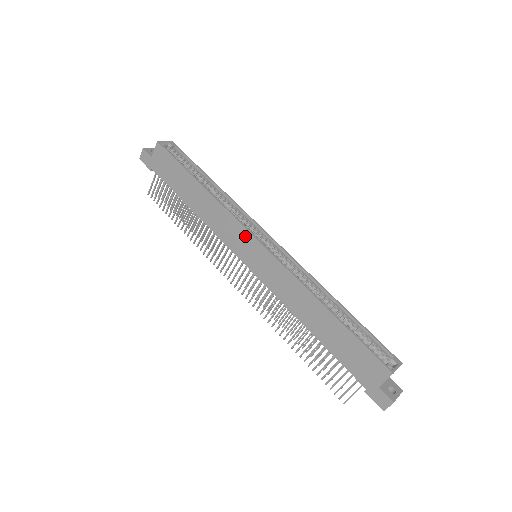
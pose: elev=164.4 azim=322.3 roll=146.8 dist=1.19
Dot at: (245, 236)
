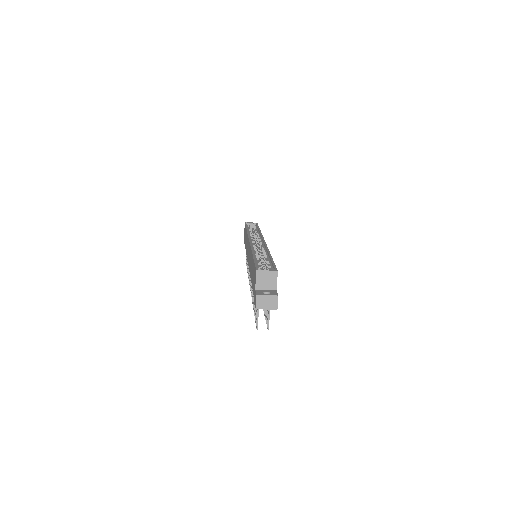
Dot at: occluded
